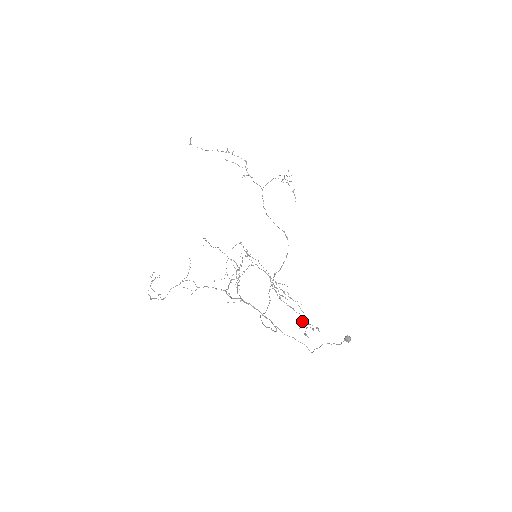
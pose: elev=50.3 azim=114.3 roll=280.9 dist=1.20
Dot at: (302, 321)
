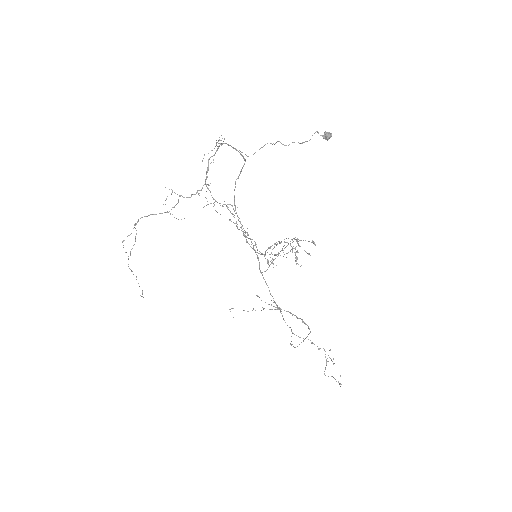
Dot at: (294, 248)
